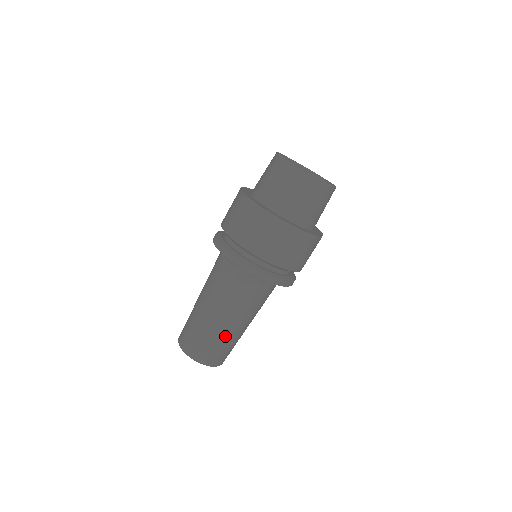
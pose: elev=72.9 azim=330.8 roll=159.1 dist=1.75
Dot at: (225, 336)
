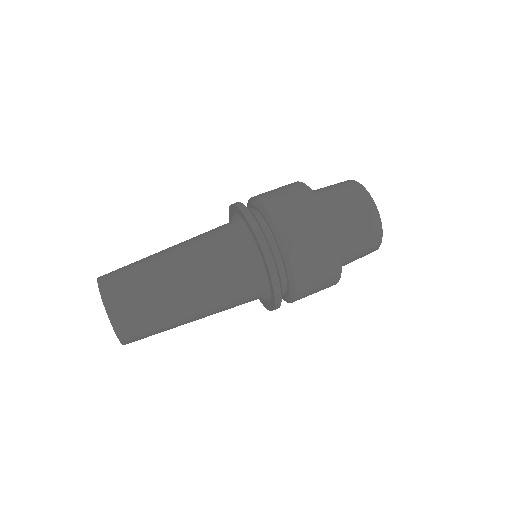
Dot at: (149, 259)
